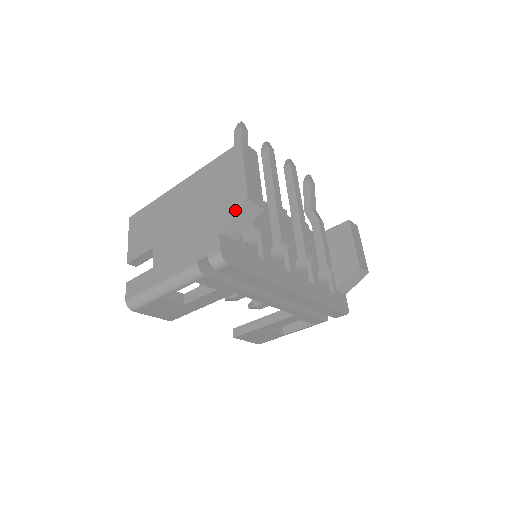
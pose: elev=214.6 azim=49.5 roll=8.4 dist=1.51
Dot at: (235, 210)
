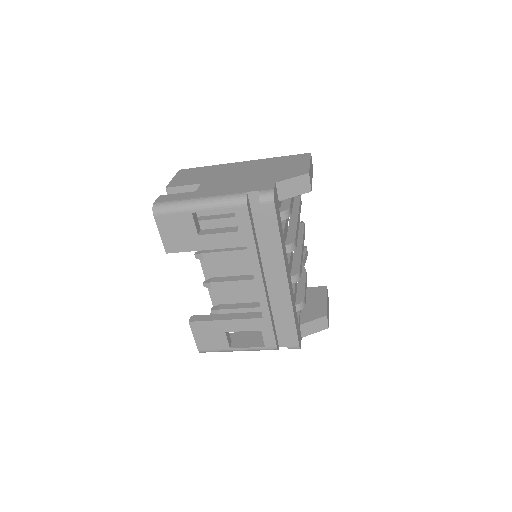
Dot at: (295, 175)
